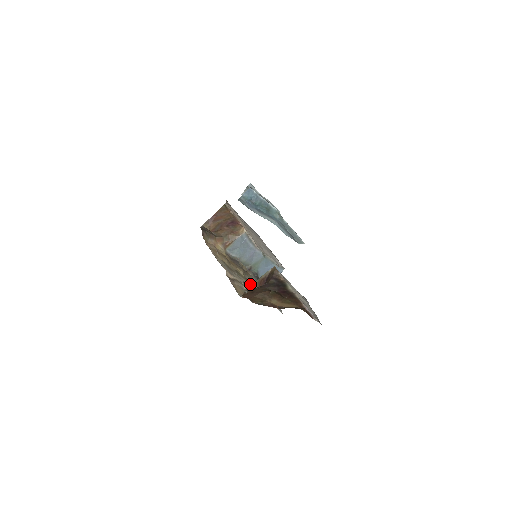
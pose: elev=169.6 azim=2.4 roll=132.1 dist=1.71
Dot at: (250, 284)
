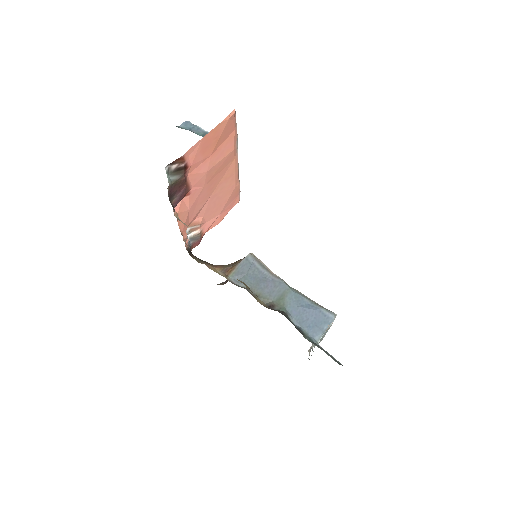
Dot at: occluded
